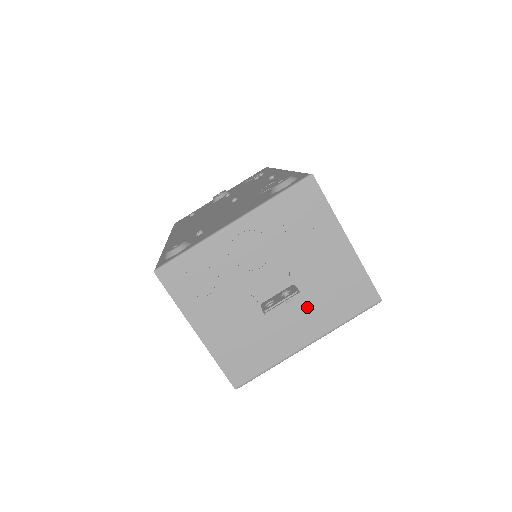
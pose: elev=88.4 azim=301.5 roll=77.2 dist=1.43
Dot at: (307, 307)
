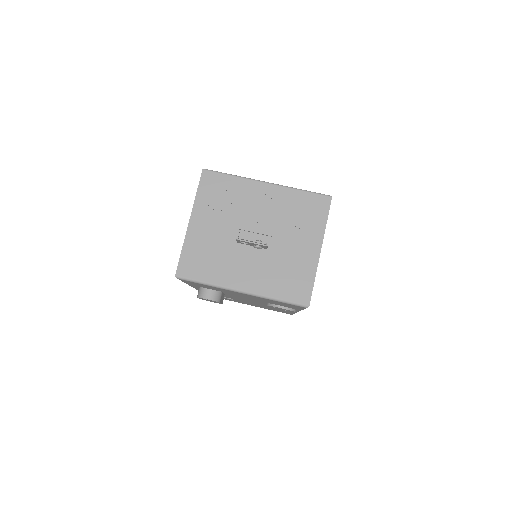
Dot at: (262, 267)
